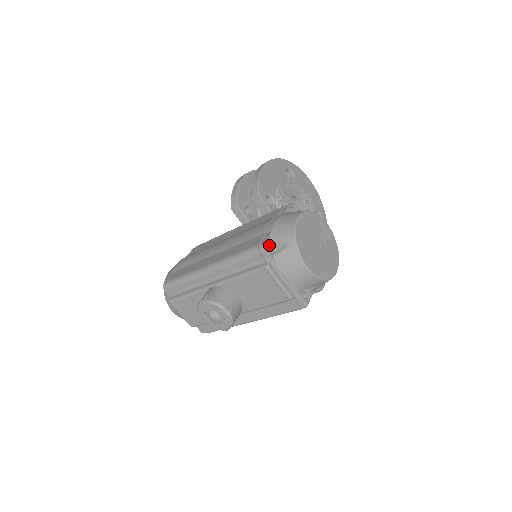
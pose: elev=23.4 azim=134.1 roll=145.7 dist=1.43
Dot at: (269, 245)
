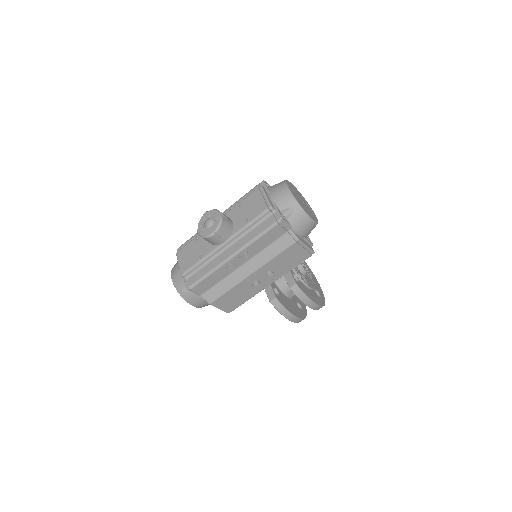
Dot at: (267, 186)
